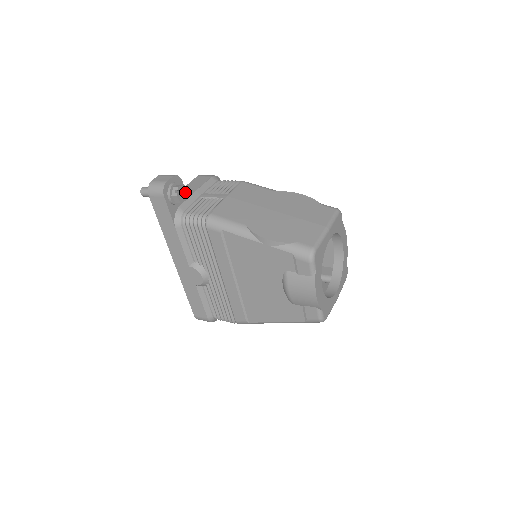
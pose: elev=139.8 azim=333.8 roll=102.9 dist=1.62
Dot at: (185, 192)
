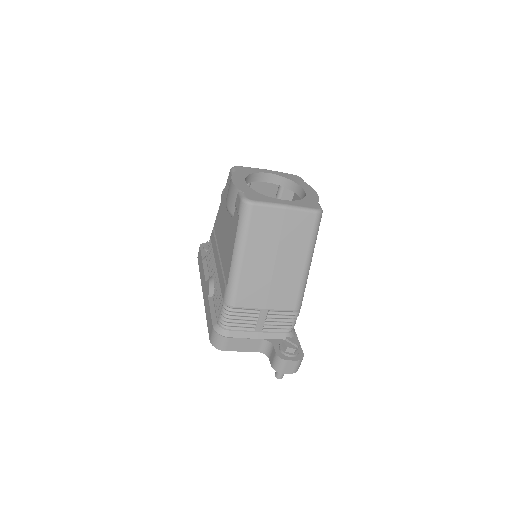
Dot at: occluded
